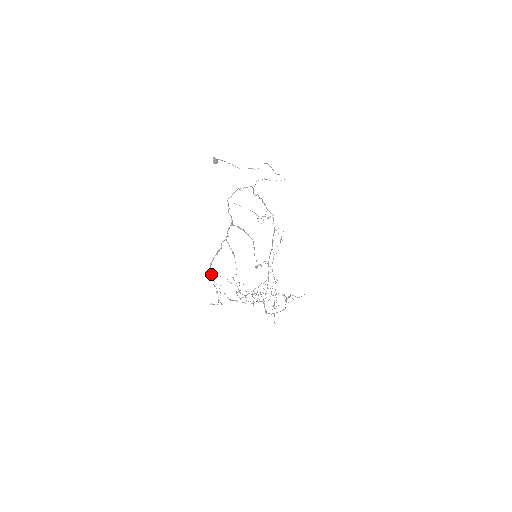
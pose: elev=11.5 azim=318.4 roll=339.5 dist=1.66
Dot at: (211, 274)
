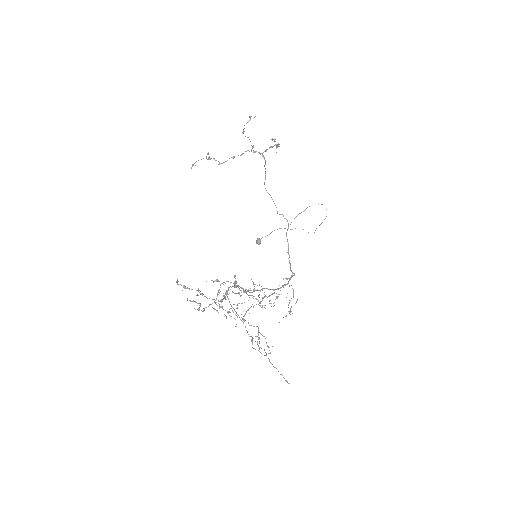
Dot at: occluded
